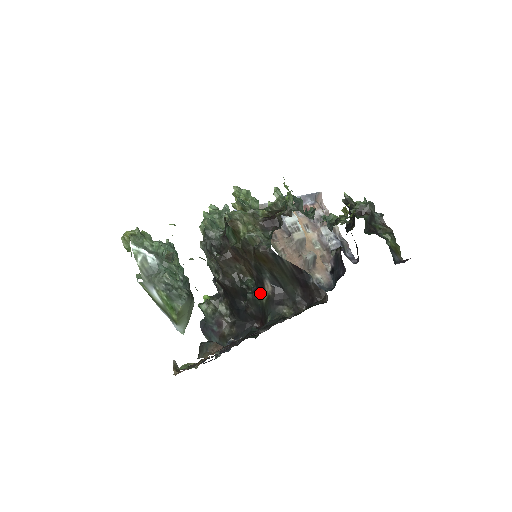
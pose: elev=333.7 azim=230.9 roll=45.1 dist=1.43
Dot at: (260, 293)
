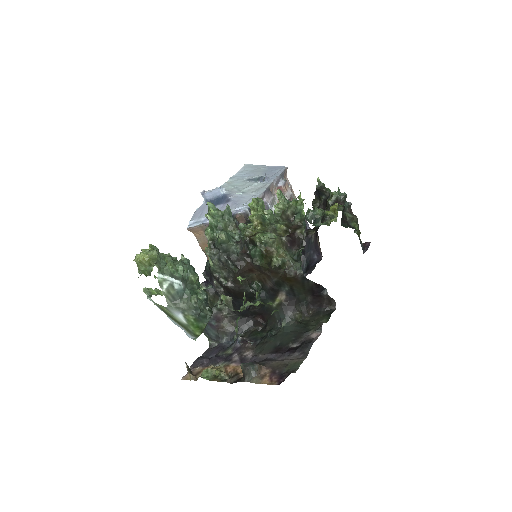
Dot at: (270, 298)
